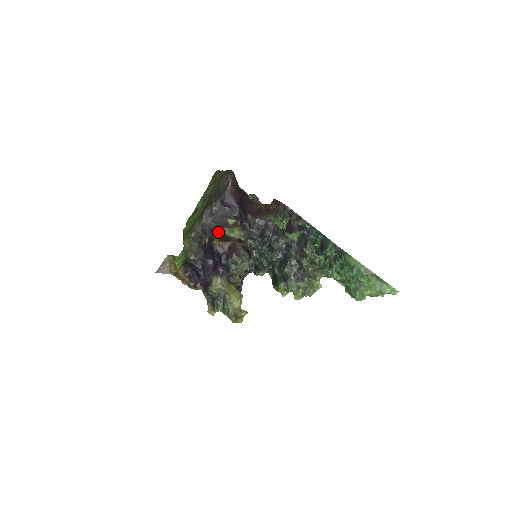
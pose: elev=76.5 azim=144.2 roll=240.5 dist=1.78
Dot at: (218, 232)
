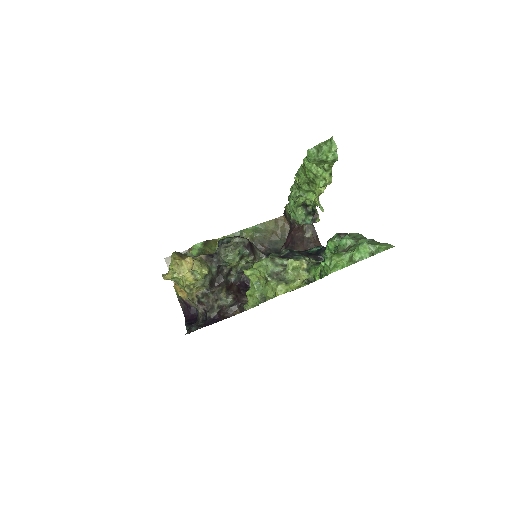
Dot at: occluded
